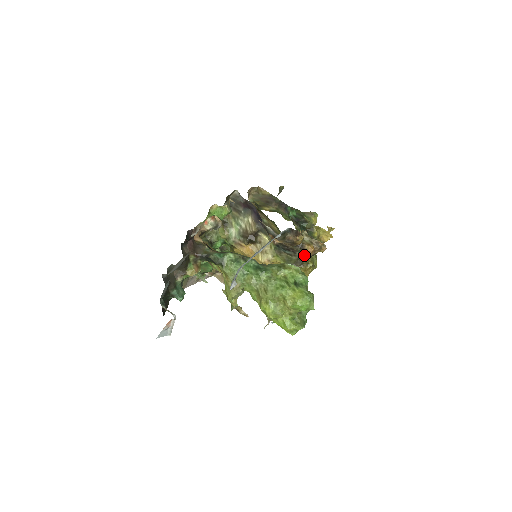
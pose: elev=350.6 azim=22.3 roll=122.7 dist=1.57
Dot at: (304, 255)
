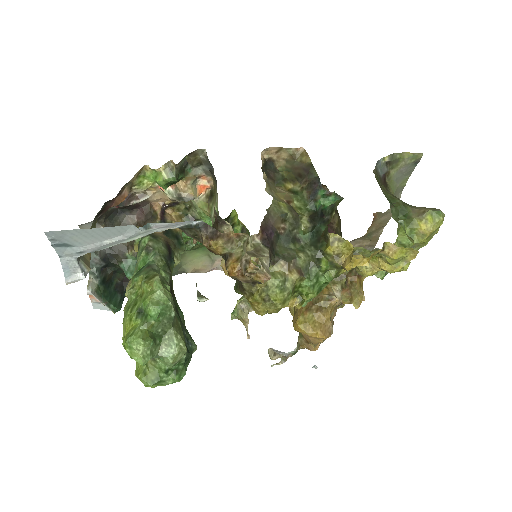
Dot at: occluded
